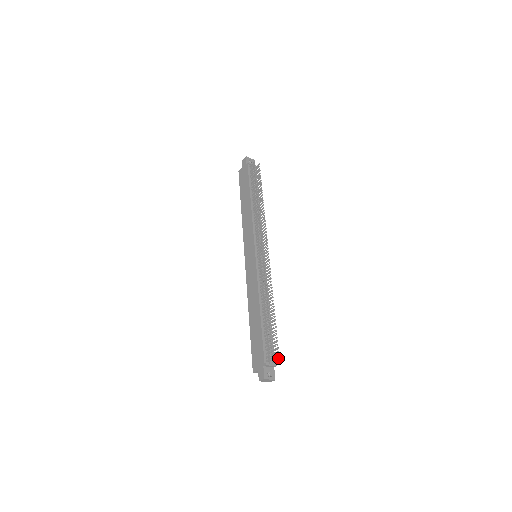
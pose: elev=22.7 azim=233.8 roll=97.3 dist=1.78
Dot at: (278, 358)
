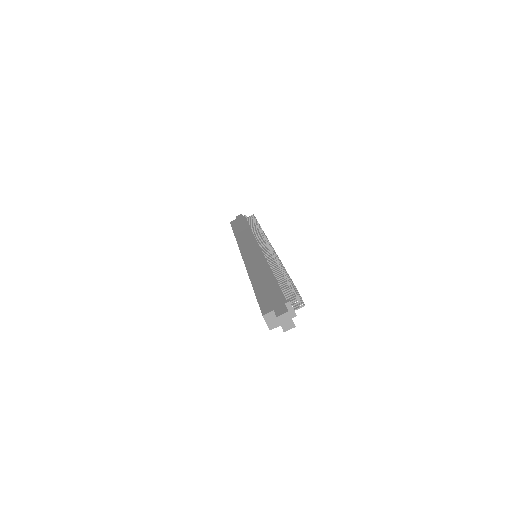
Dot at: (303, 303)
